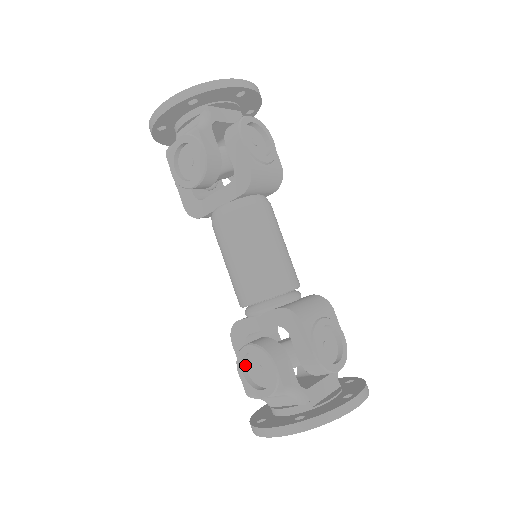
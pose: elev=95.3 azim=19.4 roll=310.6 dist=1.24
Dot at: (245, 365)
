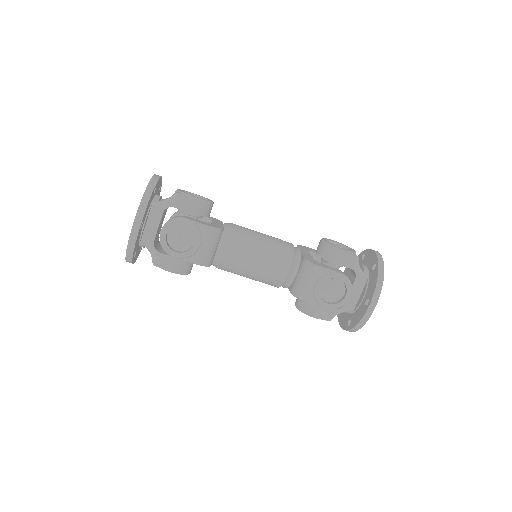
Dot at: occluded
